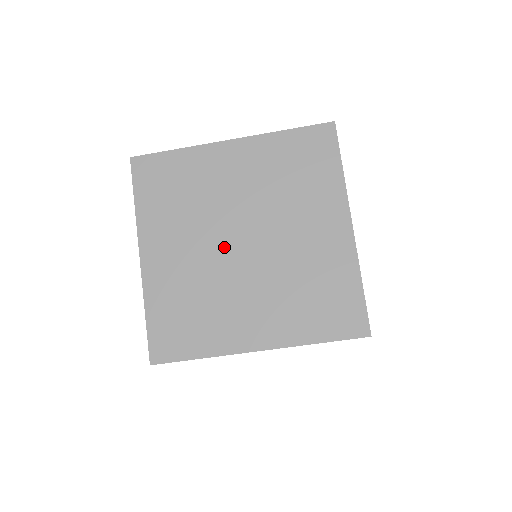
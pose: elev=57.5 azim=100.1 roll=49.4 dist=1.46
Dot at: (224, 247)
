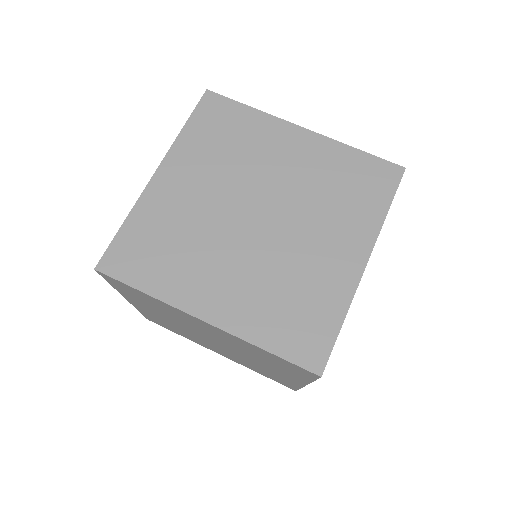
Dot at: occluded
